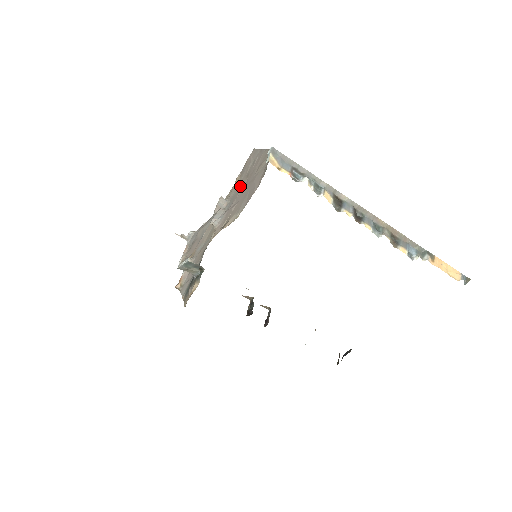
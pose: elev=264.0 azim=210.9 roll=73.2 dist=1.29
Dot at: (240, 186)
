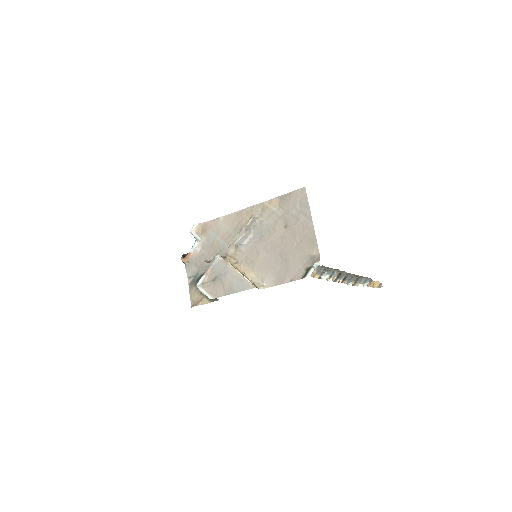
Dot at: (275, 228)
